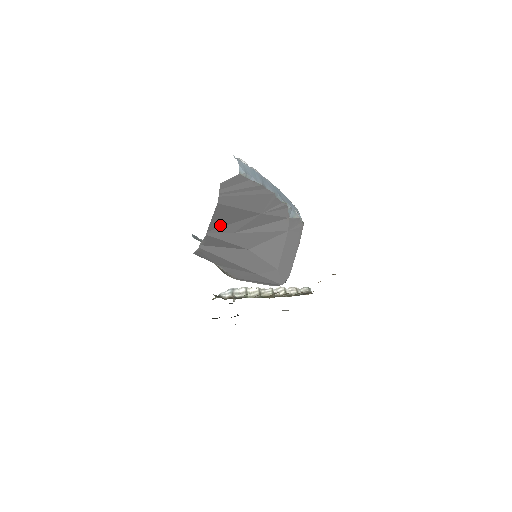
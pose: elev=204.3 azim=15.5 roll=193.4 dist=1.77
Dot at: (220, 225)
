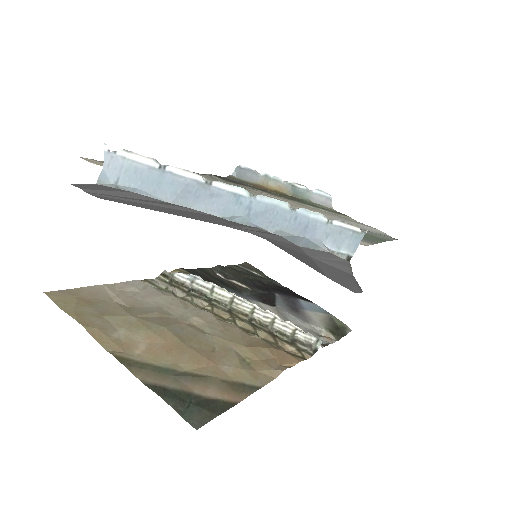
Dot at: occluded
